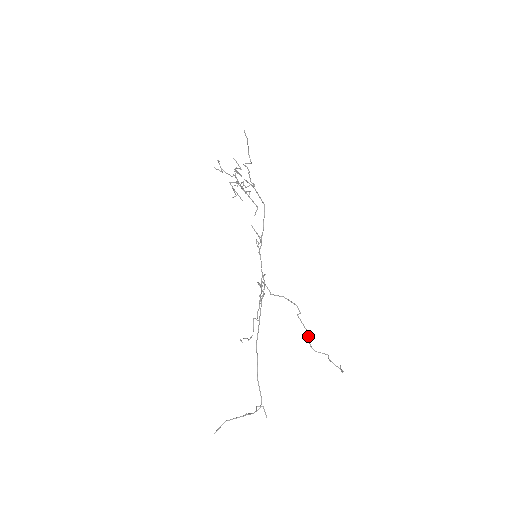
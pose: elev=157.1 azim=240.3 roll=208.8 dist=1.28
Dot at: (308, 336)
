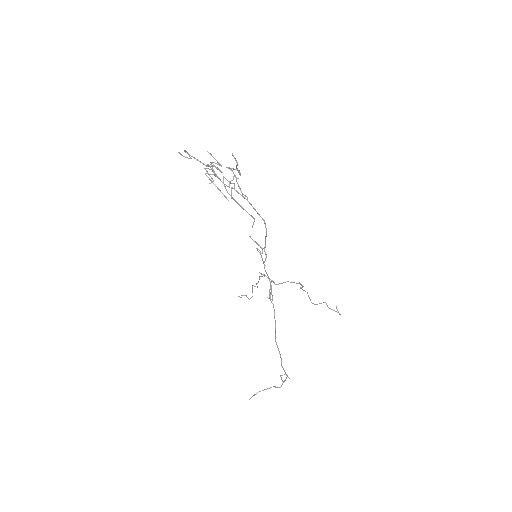
Dot at: occluded
